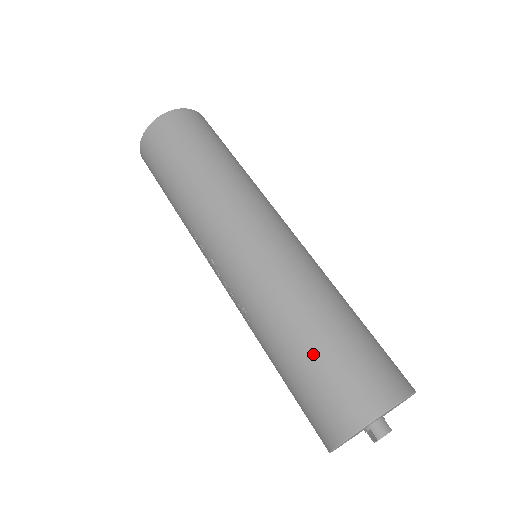
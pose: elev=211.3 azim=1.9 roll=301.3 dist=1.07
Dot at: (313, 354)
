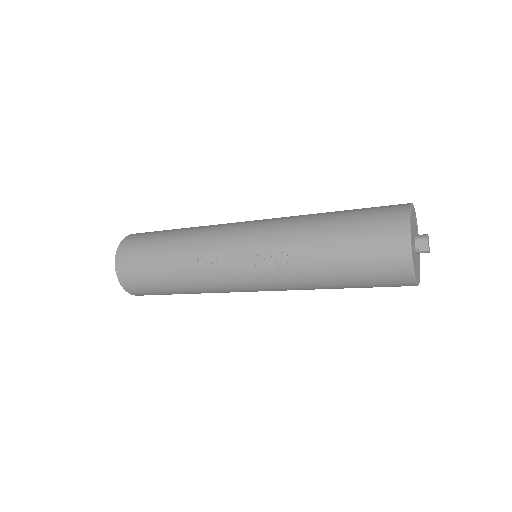
Dot at: (345, 217)
